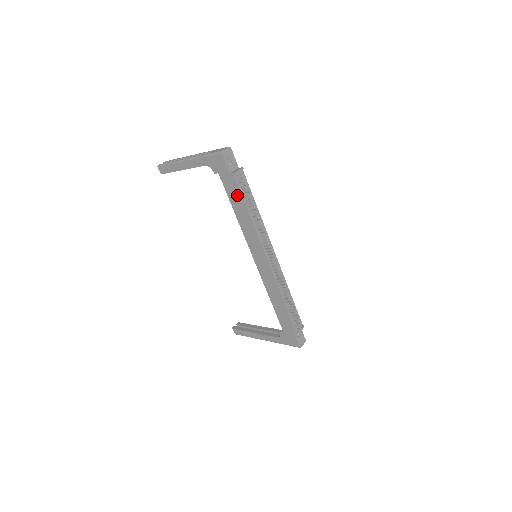
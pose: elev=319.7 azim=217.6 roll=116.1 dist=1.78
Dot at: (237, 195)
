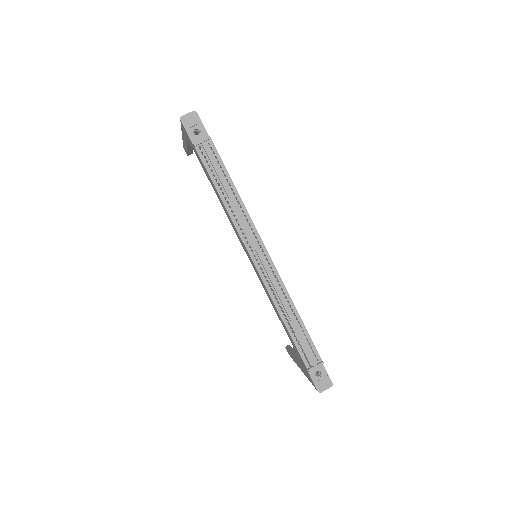
Dot at: (207, 174)
